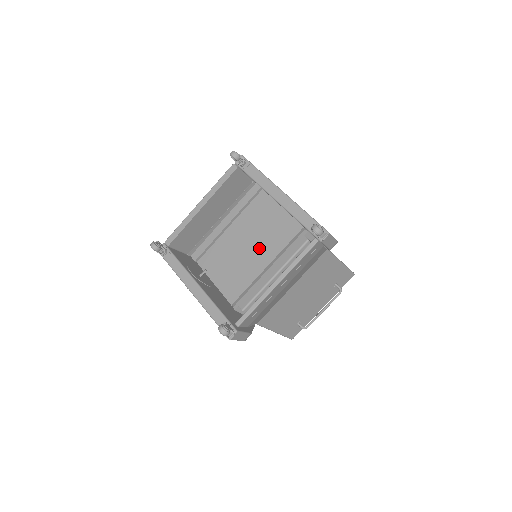
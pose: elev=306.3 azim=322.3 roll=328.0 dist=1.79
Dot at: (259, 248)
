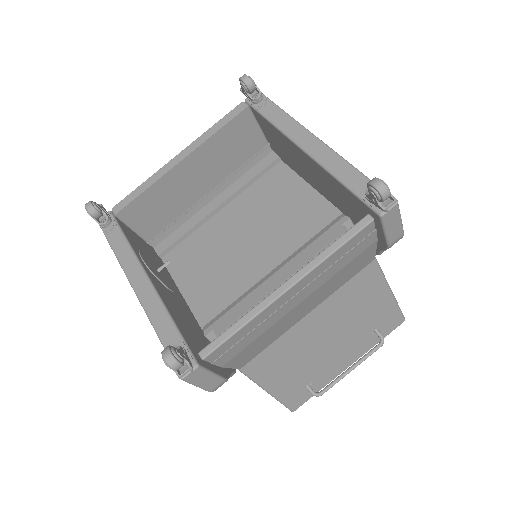
Dot at: (263, 242)
